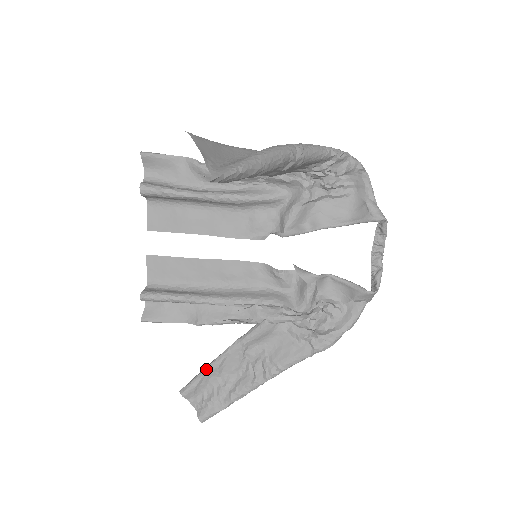
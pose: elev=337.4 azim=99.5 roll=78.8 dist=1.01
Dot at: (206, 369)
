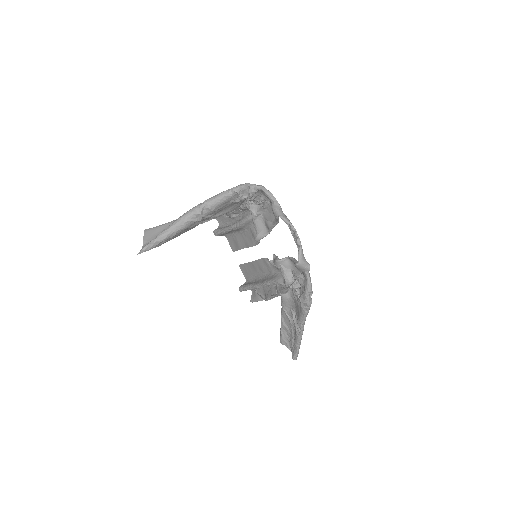
Dot at: occluded
